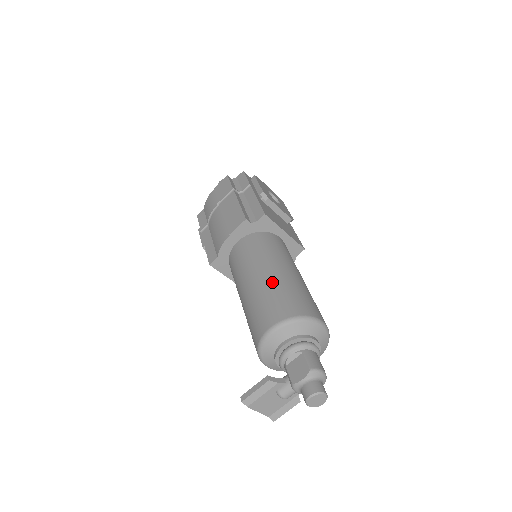
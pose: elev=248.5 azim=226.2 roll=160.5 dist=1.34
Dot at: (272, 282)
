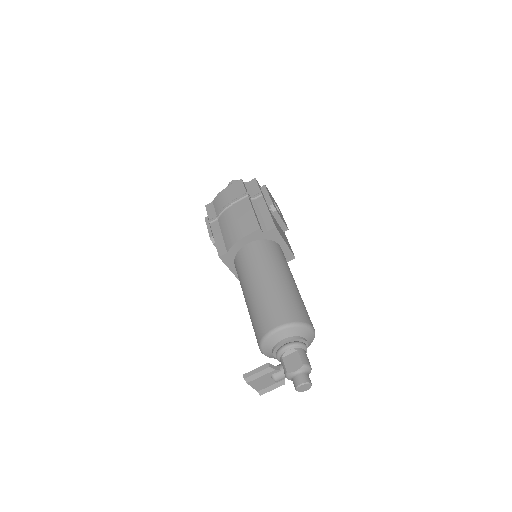
Dot at: (278, 289)
